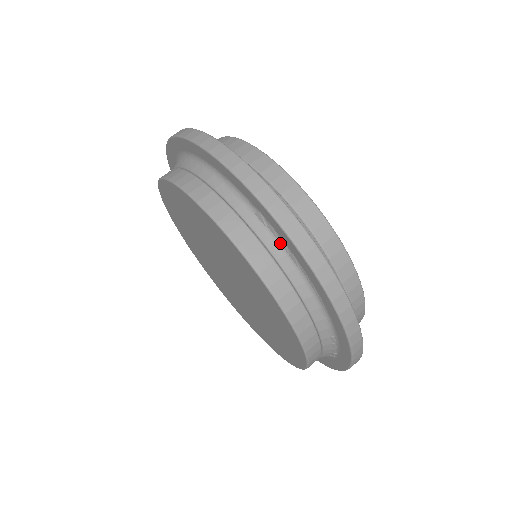
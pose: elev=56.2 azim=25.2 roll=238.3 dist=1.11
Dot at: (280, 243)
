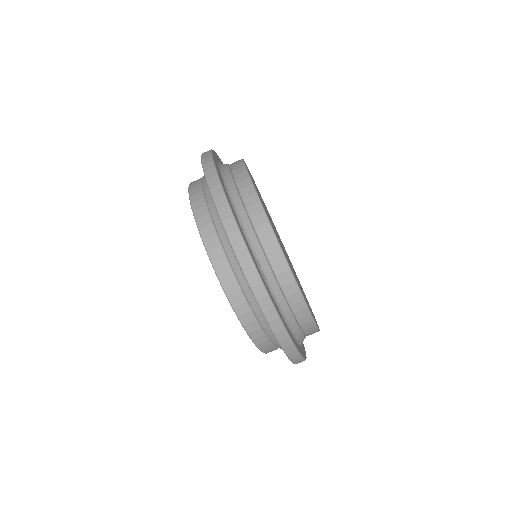
Dot at: occluded
